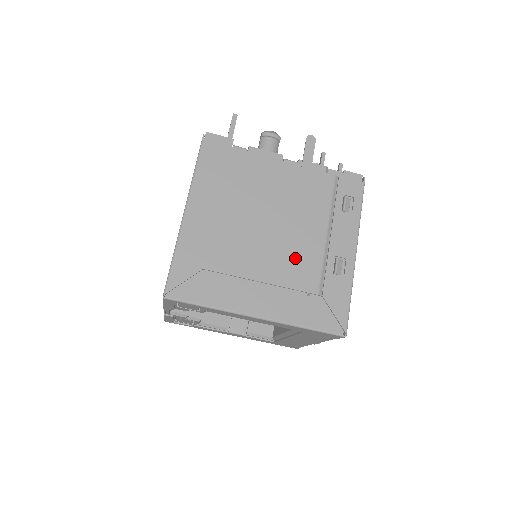
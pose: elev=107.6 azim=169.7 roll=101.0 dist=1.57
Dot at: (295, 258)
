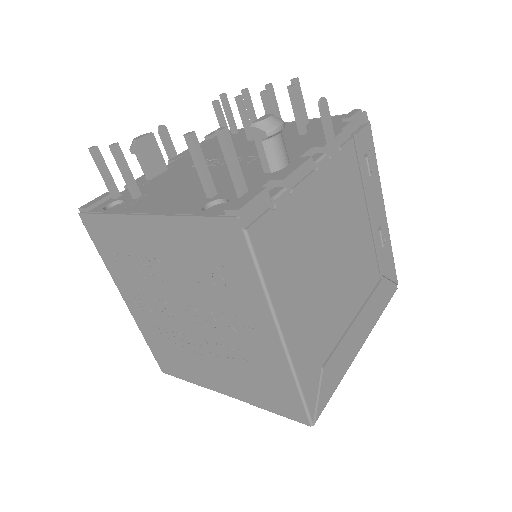
Dot at: (361, 266)
